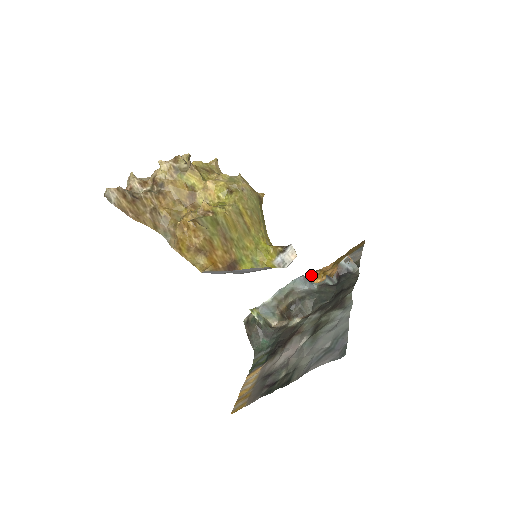
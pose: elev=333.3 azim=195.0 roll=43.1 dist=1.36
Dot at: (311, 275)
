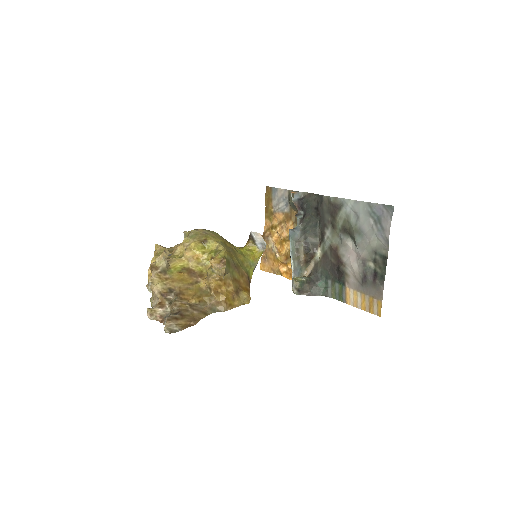
Dot at: (265, 241)
